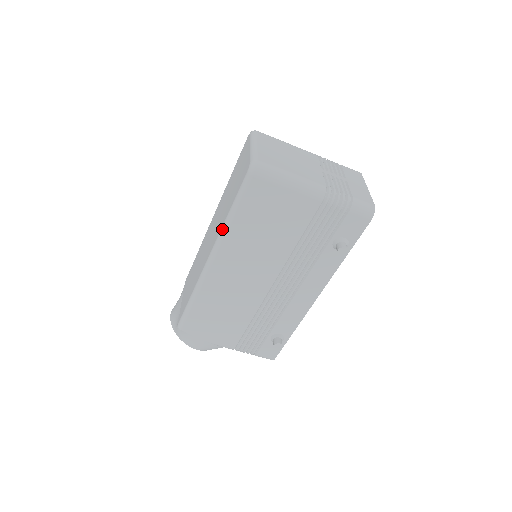
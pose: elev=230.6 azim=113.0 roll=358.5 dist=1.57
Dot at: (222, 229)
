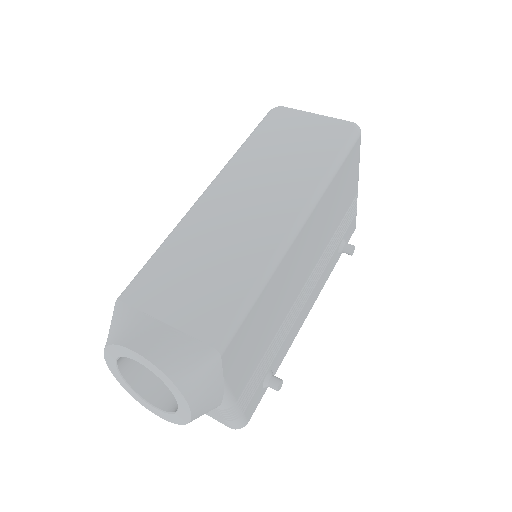
Dot at: (323, 184)
